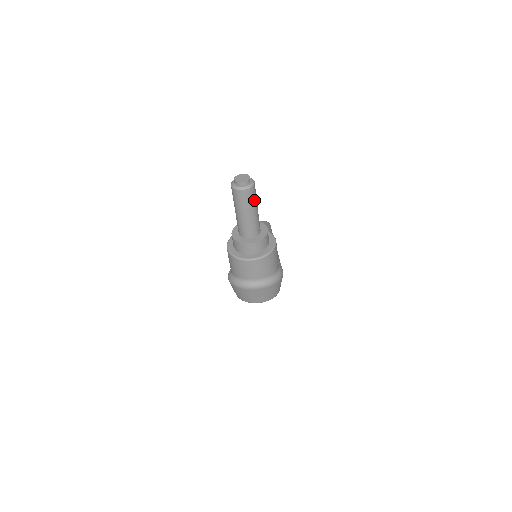
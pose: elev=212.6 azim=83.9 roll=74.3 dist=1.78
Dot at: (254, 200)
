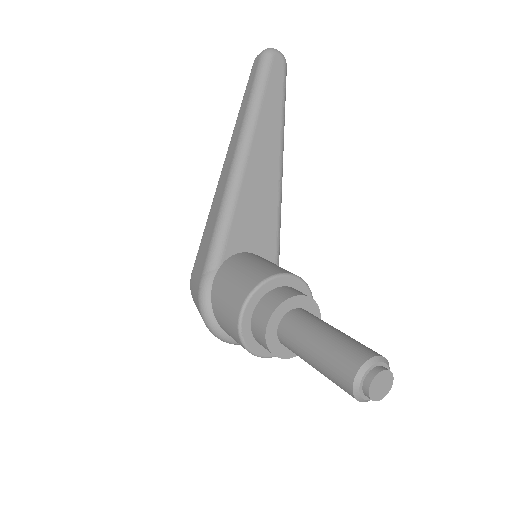
Dot at: occluded
